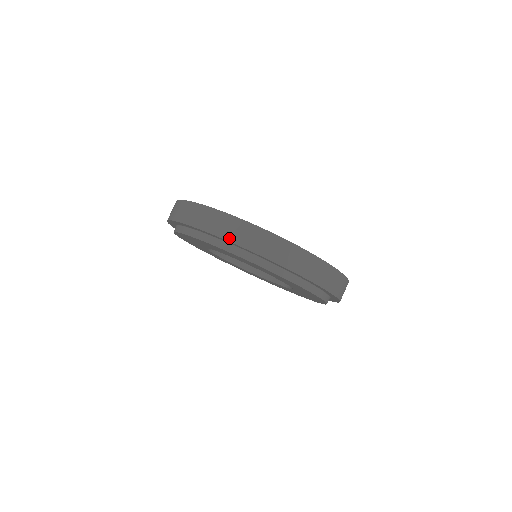
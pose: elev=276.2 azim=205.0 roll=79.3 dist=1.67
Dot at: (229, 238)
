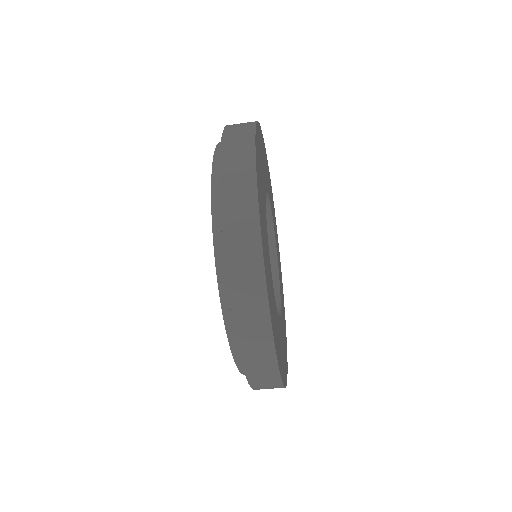
Dot at: (240, 335)
